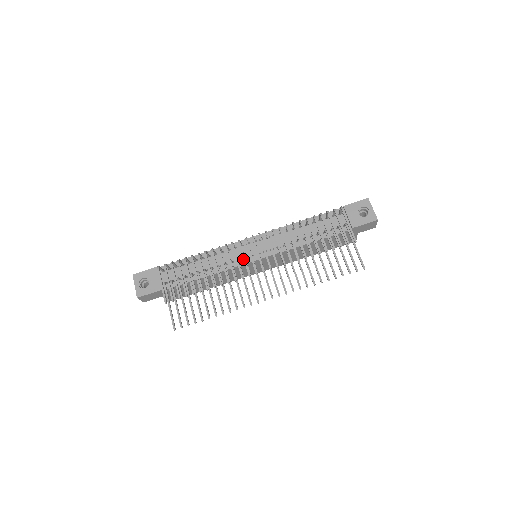
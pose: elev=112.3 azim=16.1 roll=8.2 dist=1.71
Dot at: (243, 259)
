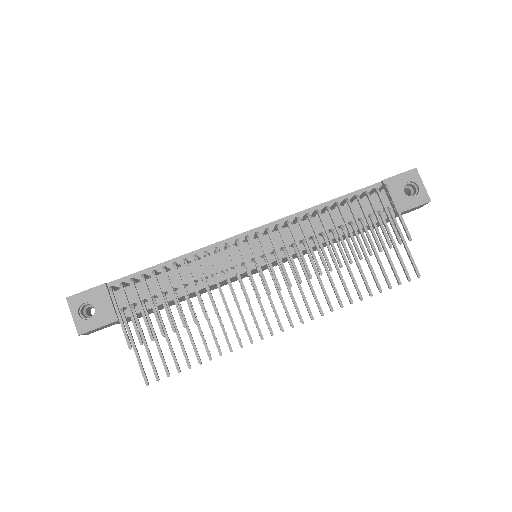
Dot at: occluded
